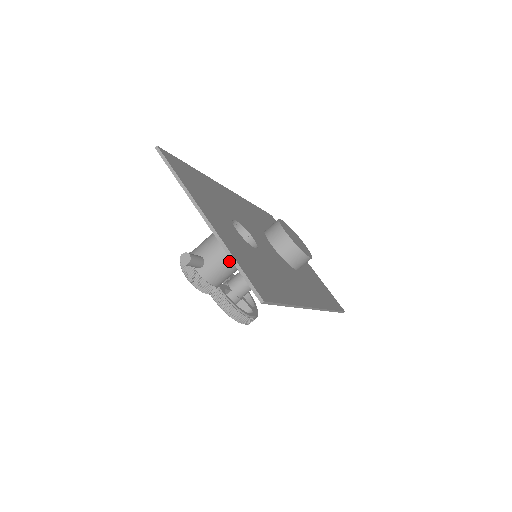
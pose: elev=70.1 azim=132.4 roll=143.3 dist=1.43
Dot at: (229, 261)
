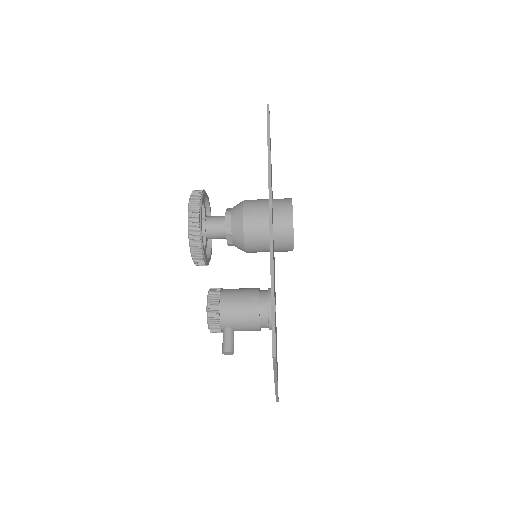
Dot at: occluded
